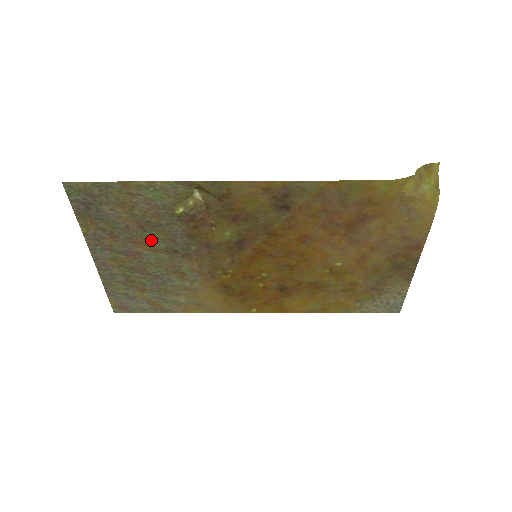
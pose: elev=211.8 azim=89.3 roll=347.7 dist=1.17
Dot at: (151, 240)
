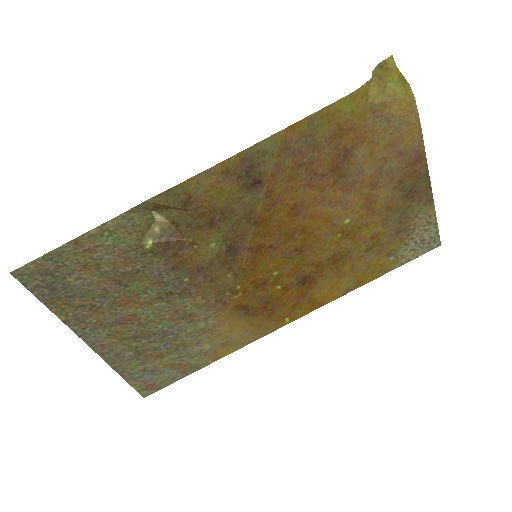
Dot at: (137, 293)
